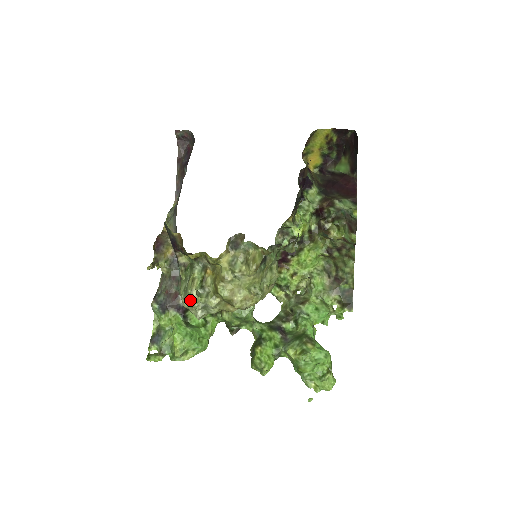
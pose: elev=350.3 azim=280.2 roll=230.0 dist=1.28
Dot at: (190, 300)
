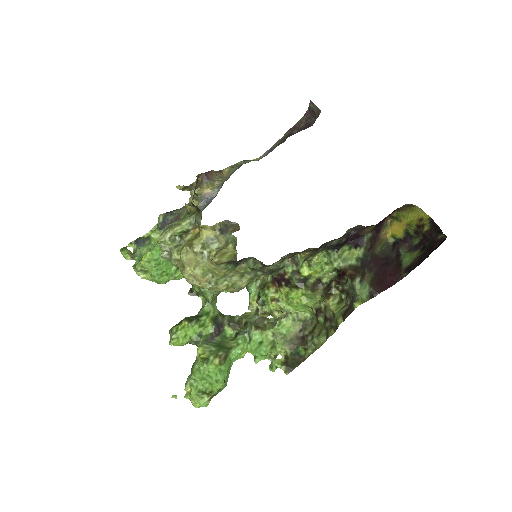
Dot at: (160, 237)
